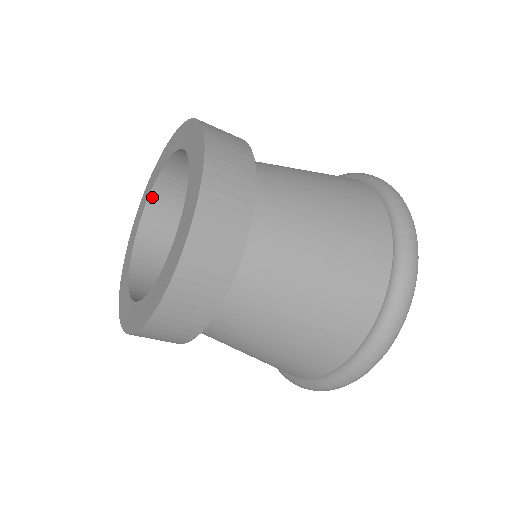
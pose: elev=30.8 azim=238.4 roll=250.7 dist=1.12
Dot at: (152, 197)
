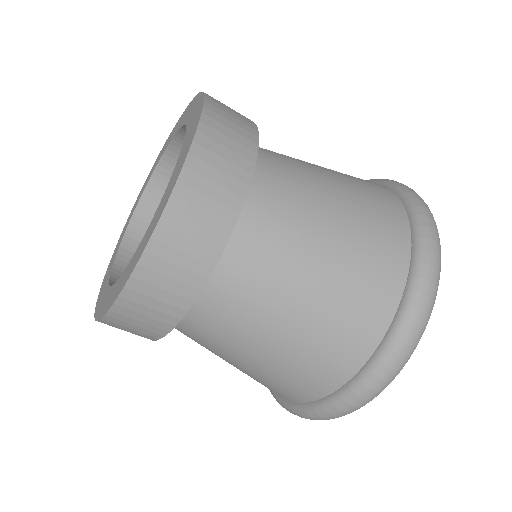
Dot at: (153, 181)
